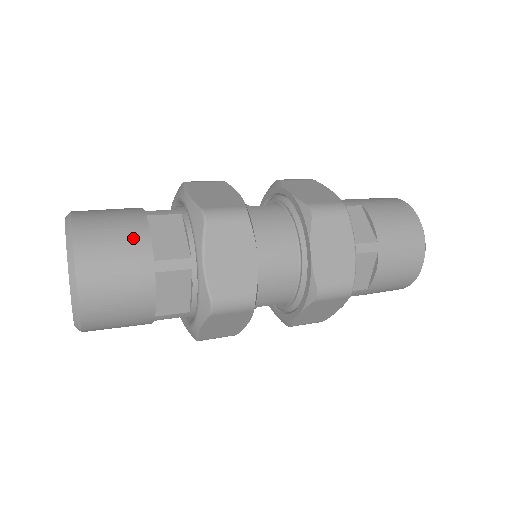
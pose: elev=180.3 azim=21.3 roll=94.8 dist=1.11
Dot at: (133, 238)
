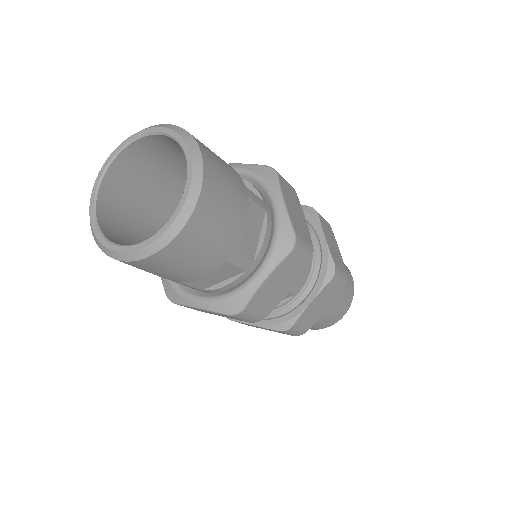
Dot at: (225, 162)
